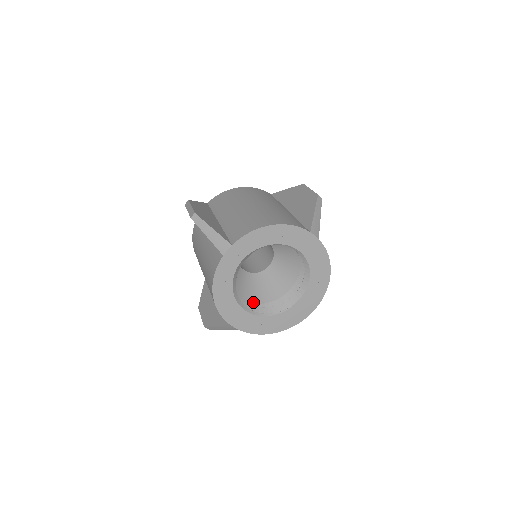
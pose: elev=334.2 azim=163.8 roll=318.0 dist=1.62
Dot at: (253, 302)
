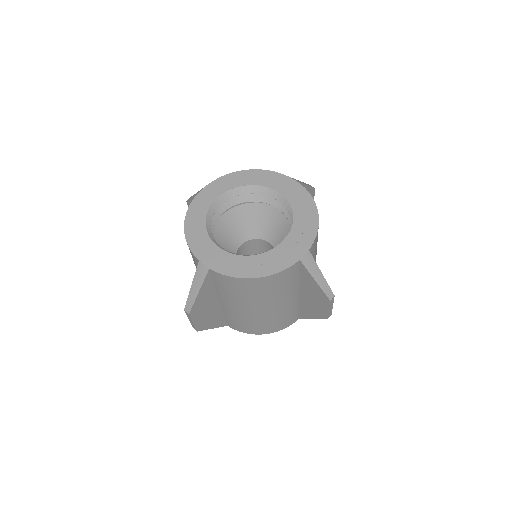
Dot at: occluded
